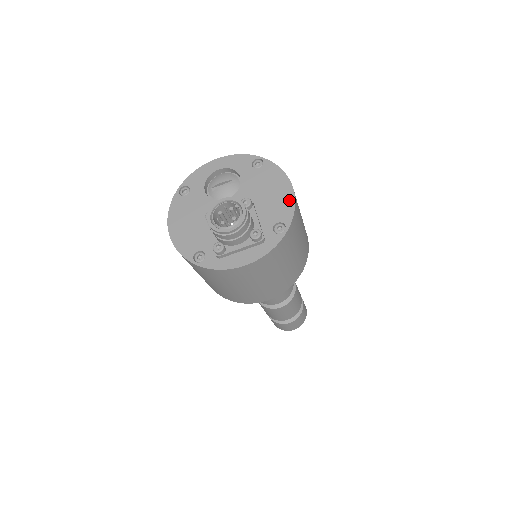
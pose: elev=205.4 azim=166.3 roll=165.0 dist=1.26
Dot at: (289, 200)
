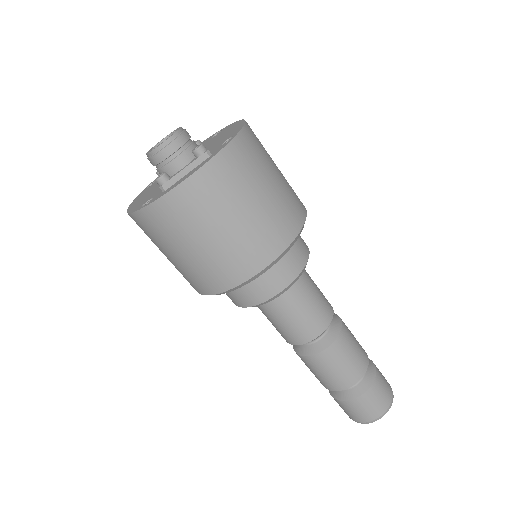
Dot at: (239, 126)
